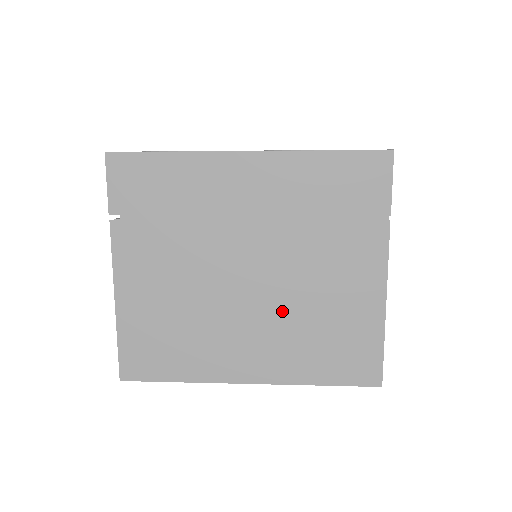
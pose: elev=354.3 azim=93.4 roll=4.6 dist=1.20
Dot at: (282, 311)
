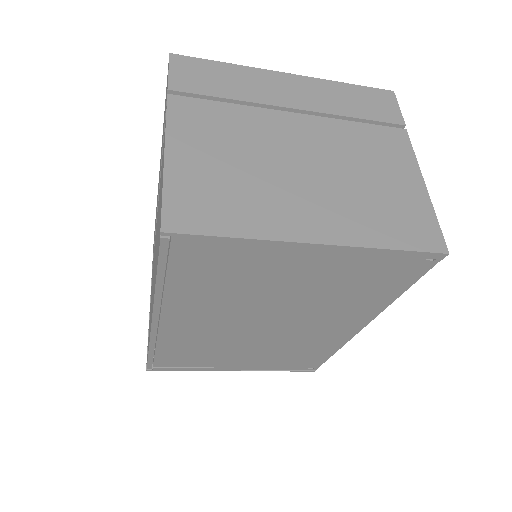
Dot at: (338, 180)
